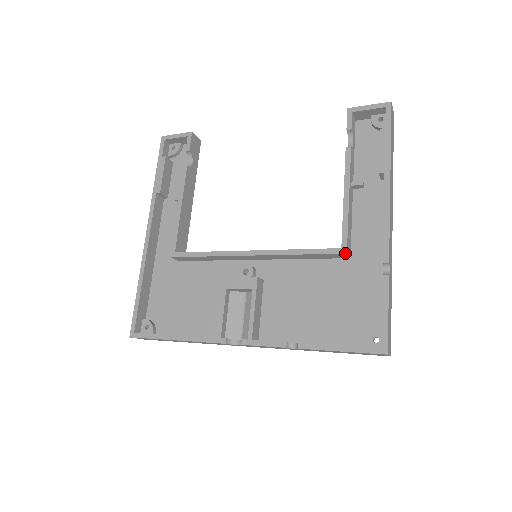
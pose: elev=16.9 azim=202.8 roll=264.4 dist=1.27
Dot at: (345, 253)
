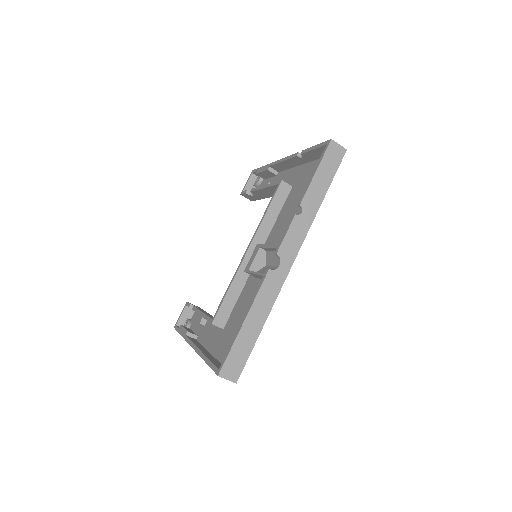
Dot at: (281, 181)
